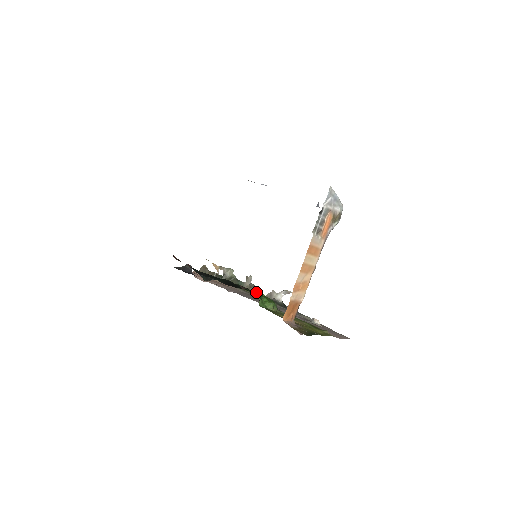
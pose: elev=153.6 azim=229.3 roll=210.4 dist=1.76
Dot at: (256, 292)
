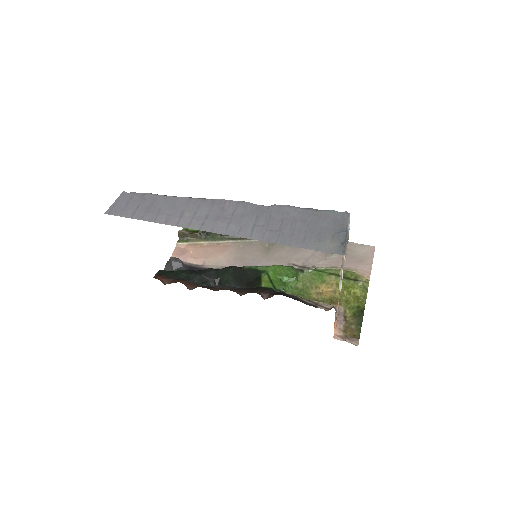
Dot at: occluded
